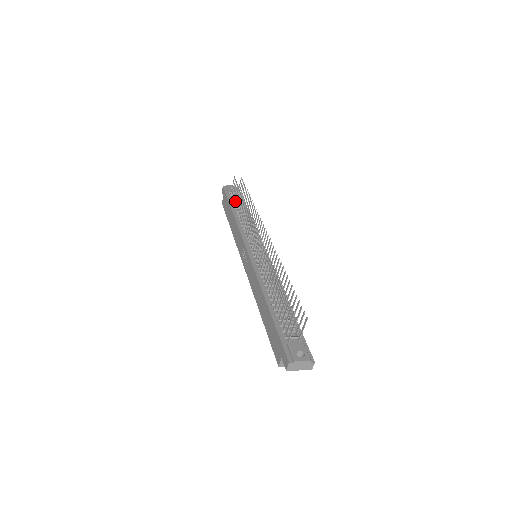
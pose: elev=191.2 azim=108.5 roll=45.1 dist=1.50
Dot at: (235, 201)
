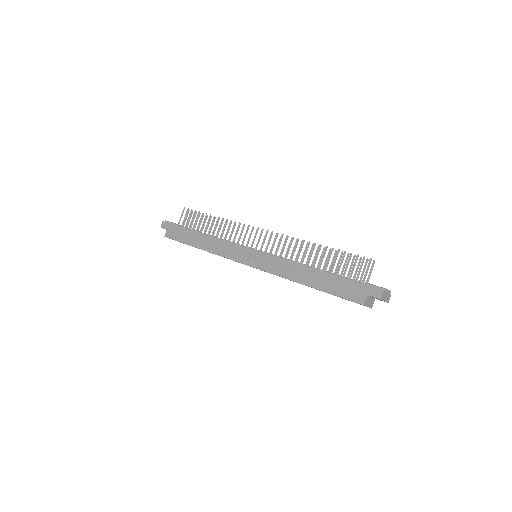
Dot at: (193, 227)
